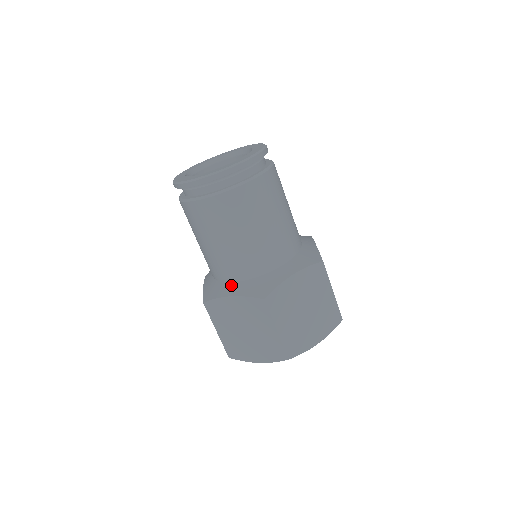
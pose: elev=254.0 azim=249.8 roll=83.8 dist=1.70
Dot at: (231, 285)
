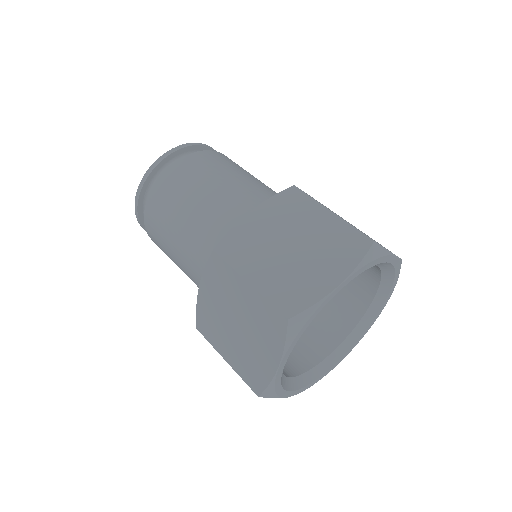
Dot at: occluded
